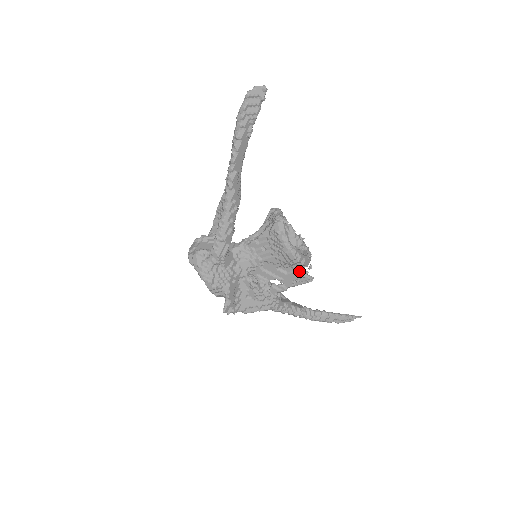
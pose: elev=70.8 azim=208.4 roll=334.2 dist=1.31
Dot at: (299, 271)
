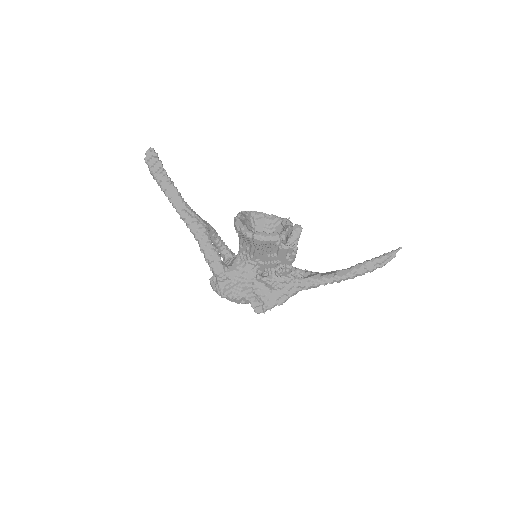
Dot at: (280, 247)
